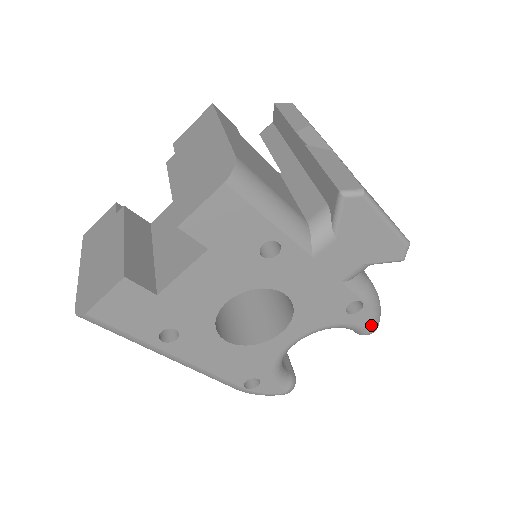
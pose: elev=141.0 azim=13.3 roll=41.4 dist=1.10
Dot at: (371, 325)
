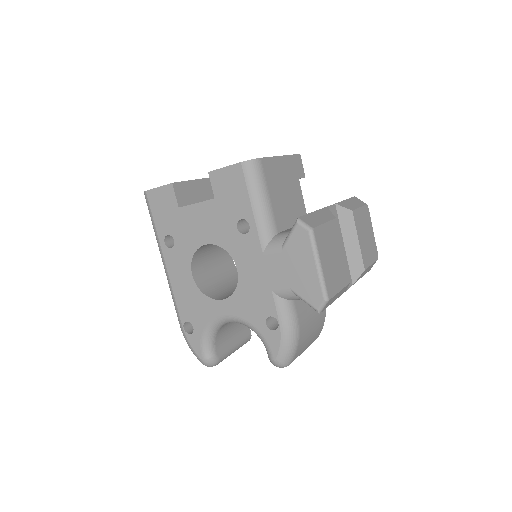
Dot at: (277, 353)
